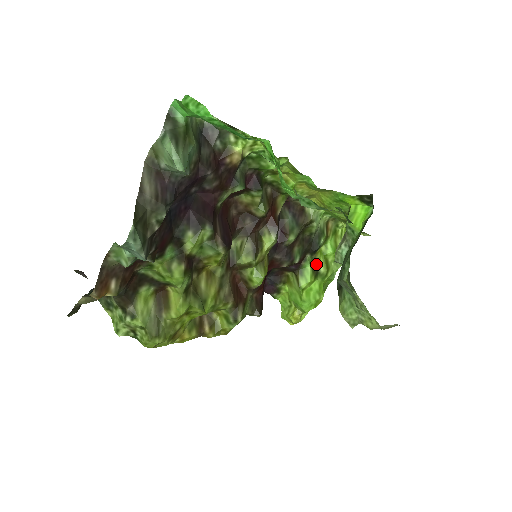
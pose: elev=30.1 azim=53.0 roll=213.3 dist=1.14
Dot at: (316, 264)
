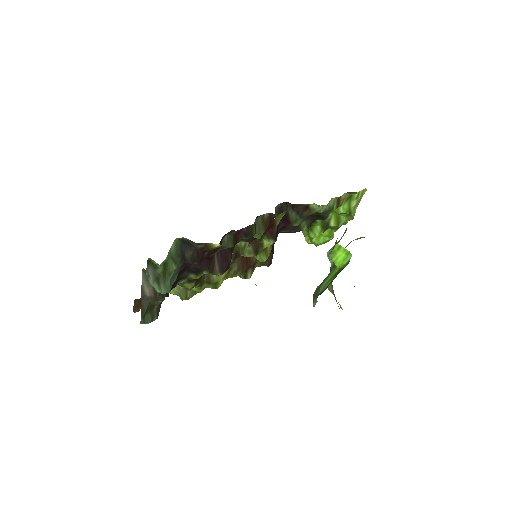
Dot at: (327, 222)
